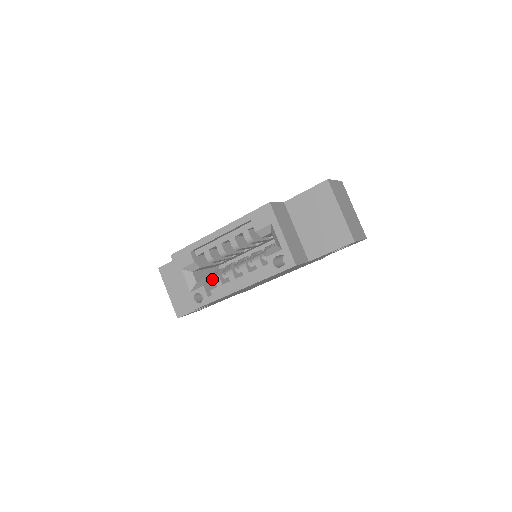
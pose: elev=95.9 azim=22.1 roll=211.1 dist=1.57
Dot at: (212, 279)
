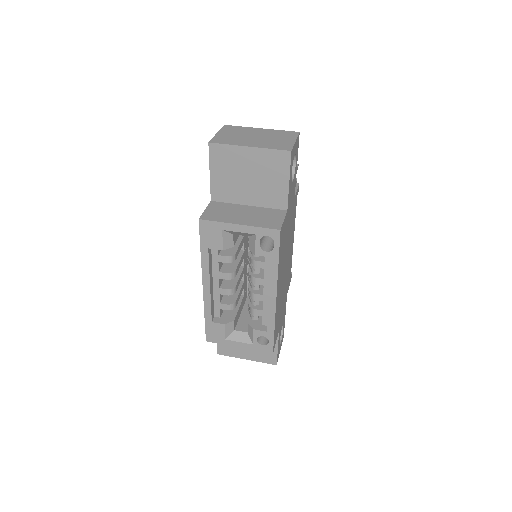
Dot at: (252, 316)
